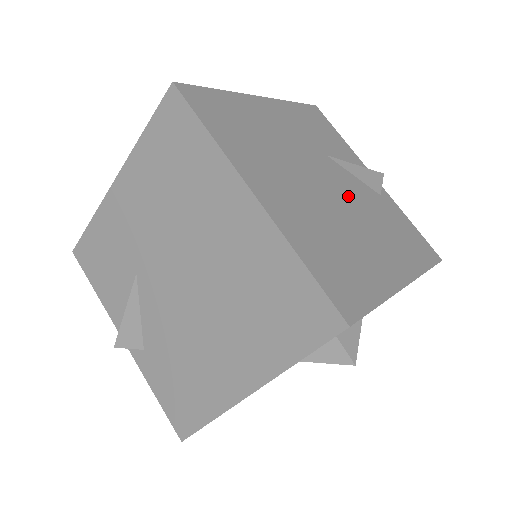
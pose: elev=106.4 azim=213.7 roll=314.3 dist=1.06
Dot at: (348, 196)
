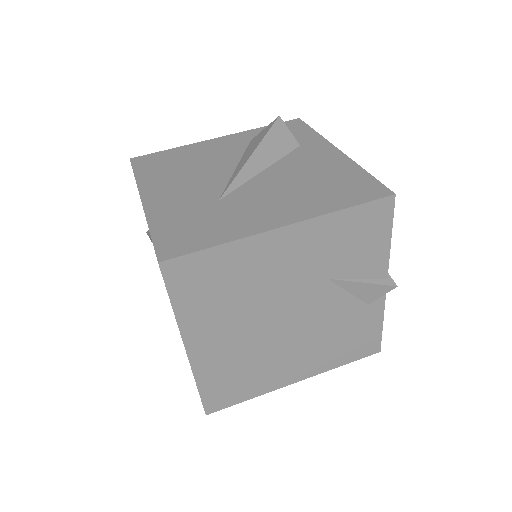
Dot at: (309, 320)
